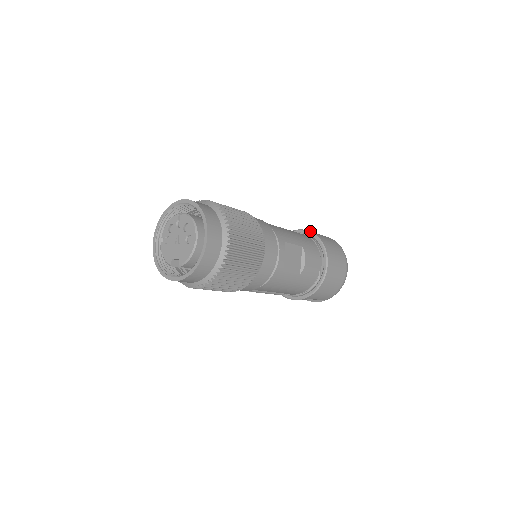
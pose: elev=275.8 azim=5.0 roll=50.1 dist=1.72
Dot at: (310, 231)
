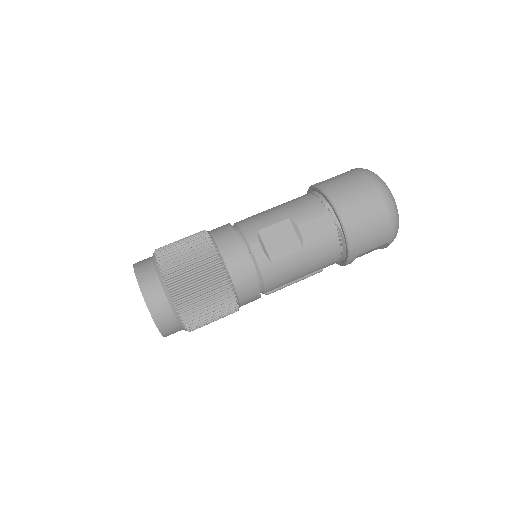
Dot at: (313, 185)
